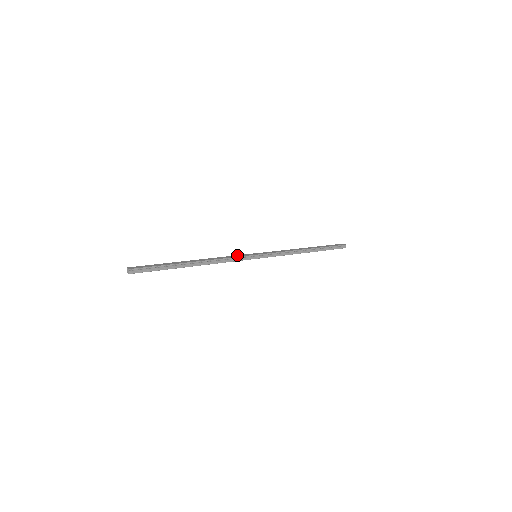
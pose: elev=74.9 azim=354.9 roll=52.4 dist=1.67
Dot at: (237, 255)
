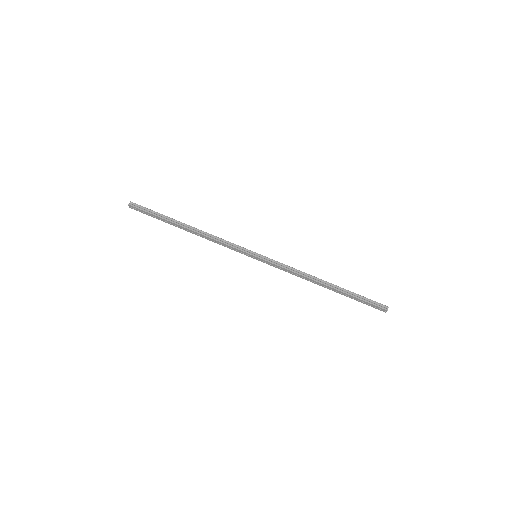
Dot at: (235, 246)
